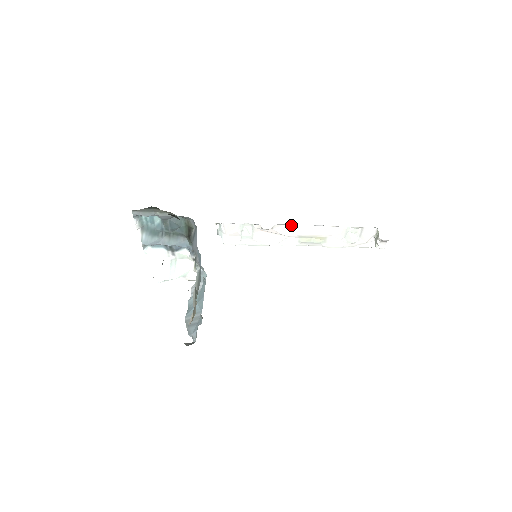
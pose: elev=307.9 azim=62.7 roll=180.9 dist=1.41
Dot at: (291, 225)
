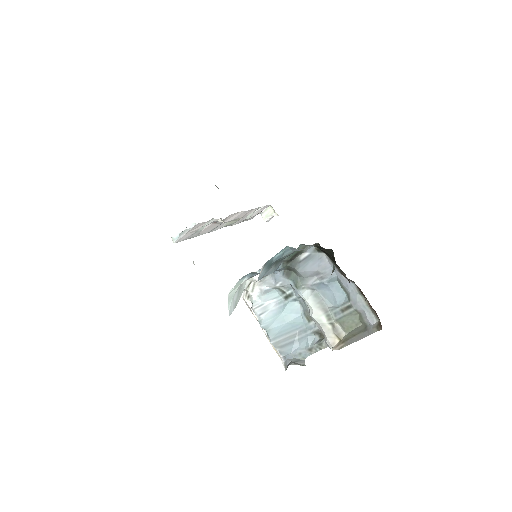
Dot at: (234, 213)
